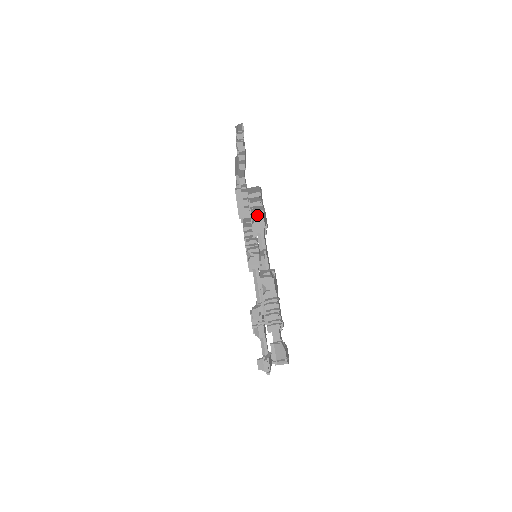
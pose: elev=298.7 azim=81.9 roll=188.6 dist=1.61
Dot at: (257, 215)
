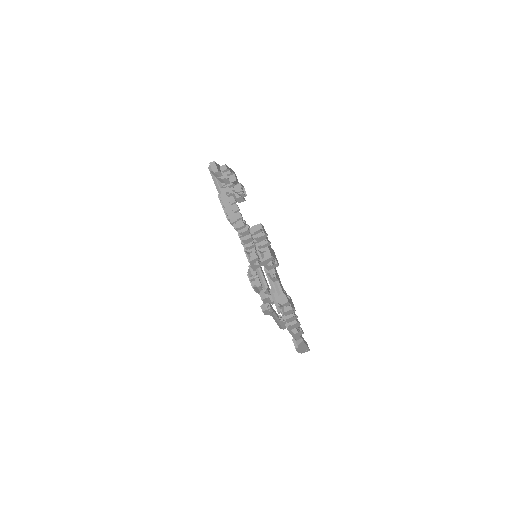
Dot at: (265, 252)
